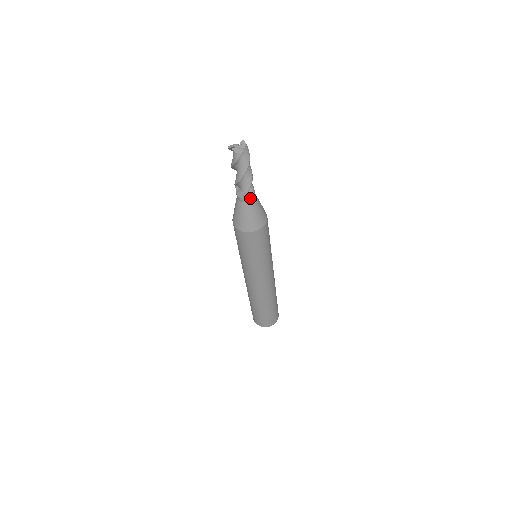
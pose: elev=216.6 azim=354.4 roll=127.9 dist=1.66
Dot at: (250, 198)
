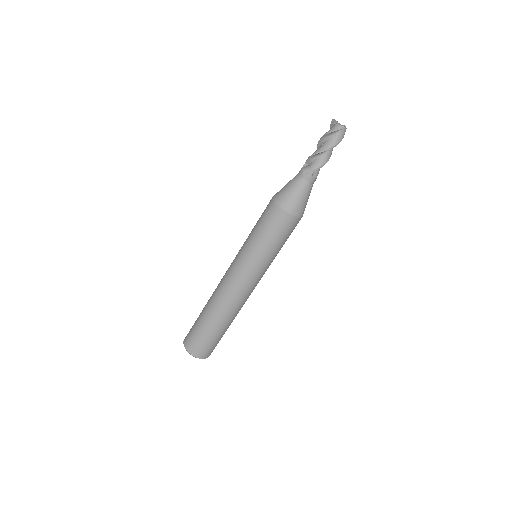
Dot at: (311, 178)
